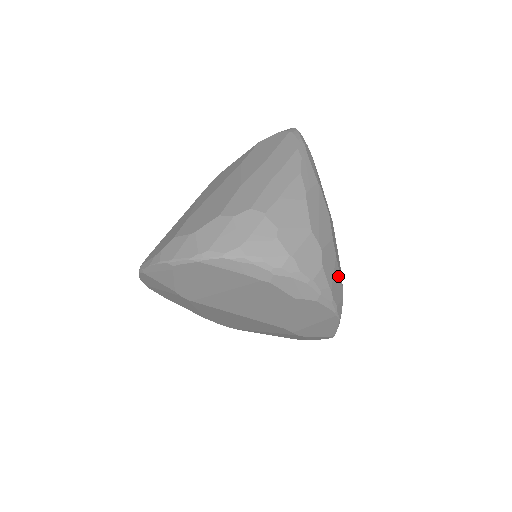
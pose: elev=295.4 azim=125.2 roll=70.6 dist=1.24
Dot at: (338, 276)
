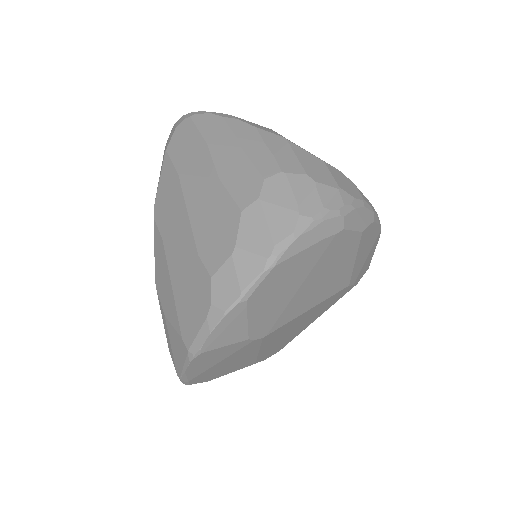
Dot at: occluded
